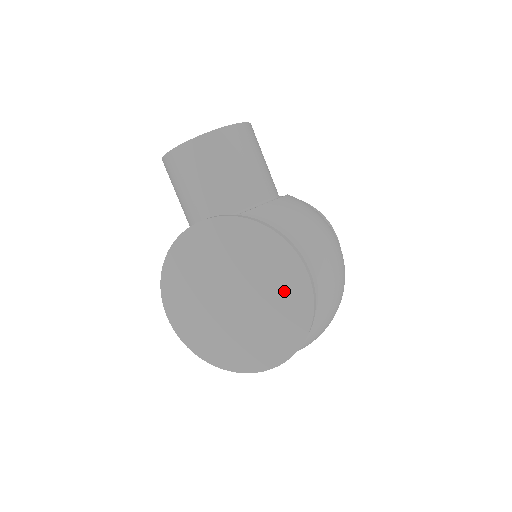
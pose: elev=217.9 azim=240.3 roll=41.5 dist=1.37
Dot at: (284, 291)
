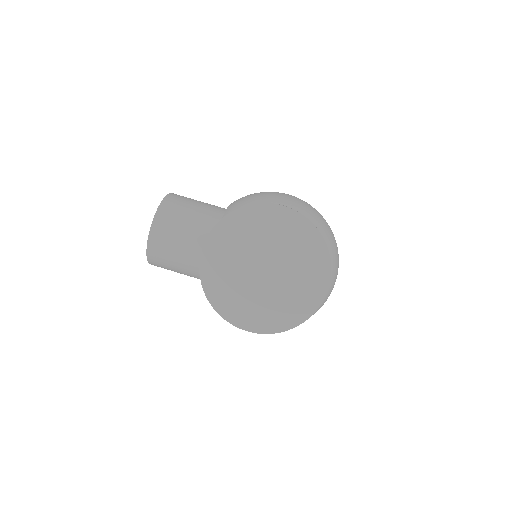
Dot at: (283, 230)
